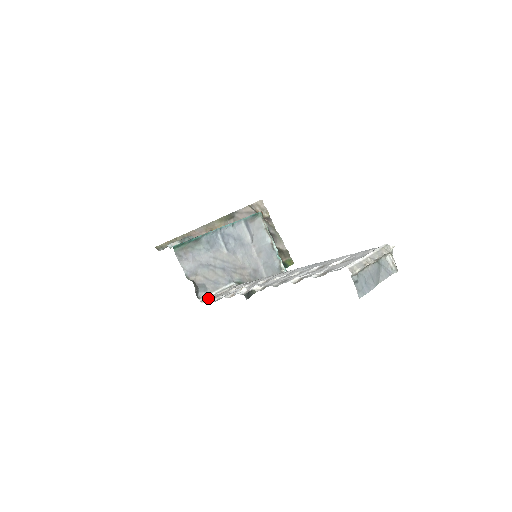
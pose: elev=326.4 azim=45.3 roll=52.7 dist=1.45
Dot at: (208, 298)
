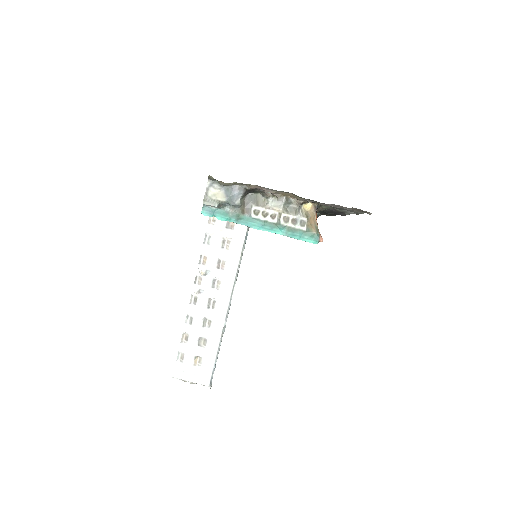
Dot at: occluded
